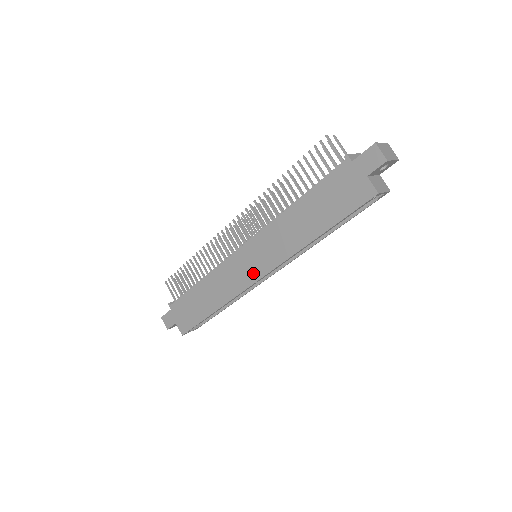
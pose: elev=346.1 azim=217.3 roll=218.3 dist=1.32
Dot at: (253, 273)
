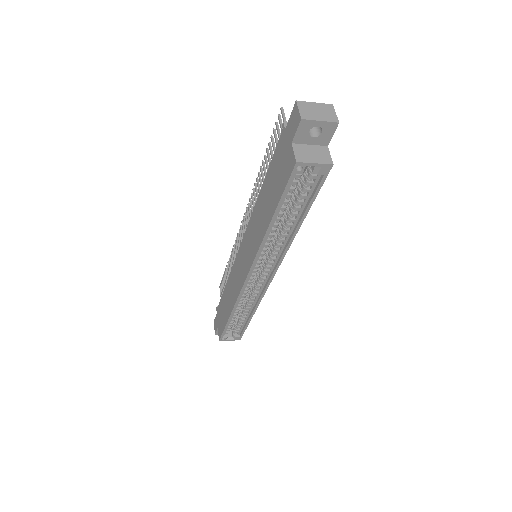
Dot at: (244, 272)
